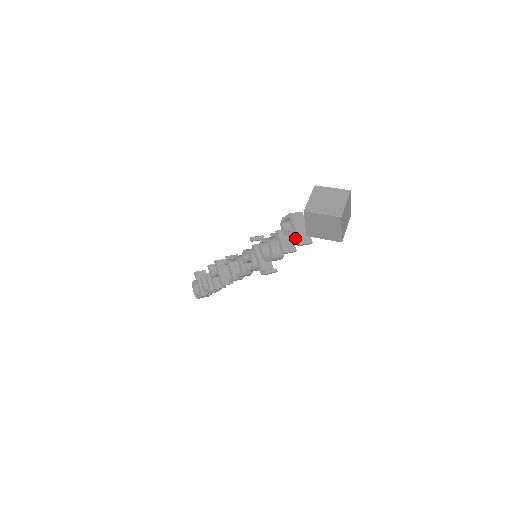
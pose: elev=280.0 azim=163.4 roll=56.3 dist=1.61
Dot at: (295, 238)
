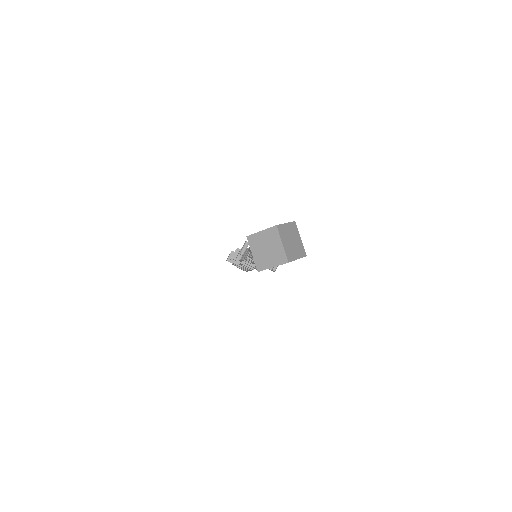
Dot at: occluded
